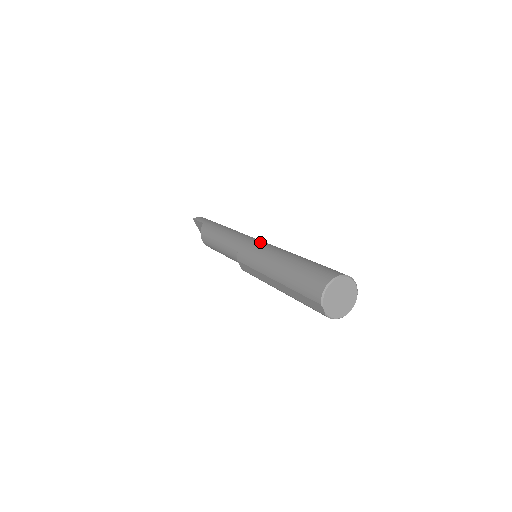
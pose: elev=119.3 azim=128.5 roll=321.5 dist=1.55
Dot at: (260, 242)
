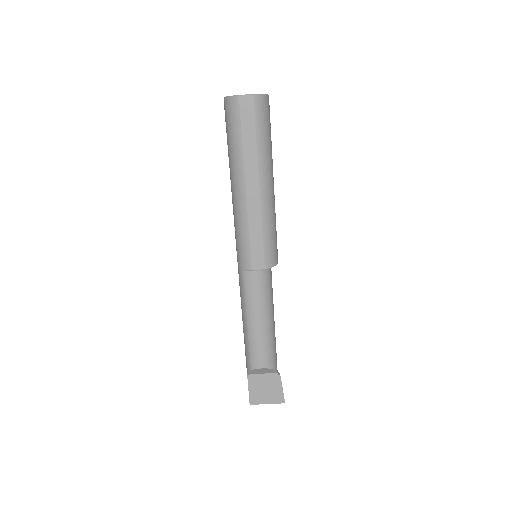
Dot at: occluded
